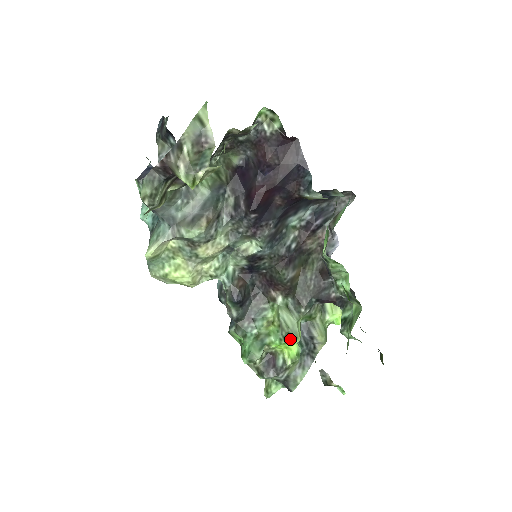
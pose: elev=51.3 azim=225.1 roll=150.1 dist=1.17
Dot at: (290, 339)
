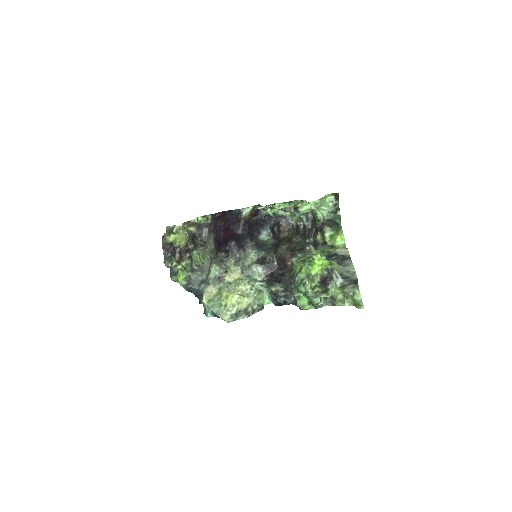
Dot at: (313, 258)
